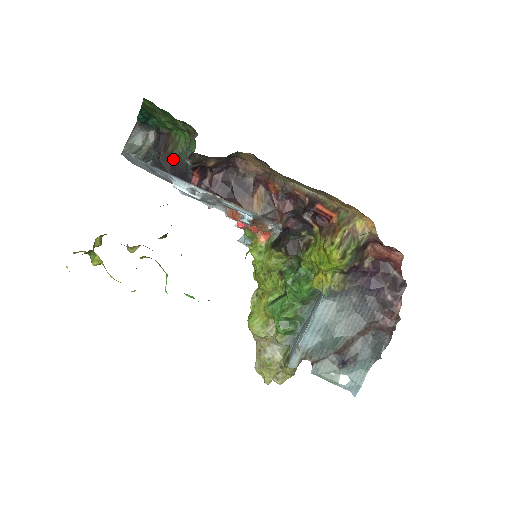
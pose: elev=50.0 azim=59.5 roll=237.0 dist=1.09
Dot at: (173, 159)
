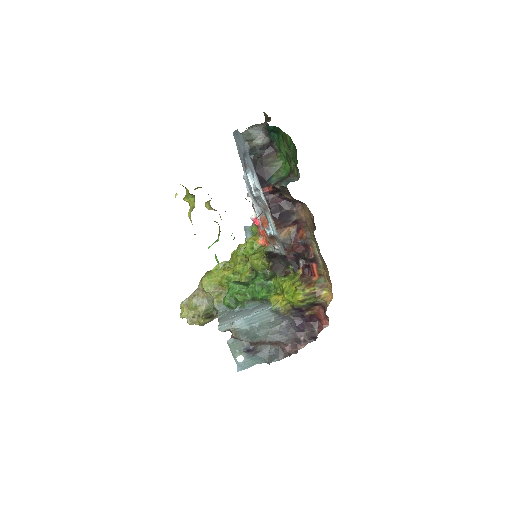
Dot at: (266, 167)
